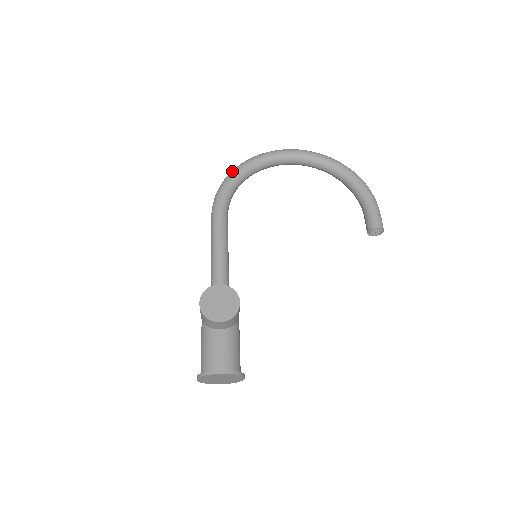
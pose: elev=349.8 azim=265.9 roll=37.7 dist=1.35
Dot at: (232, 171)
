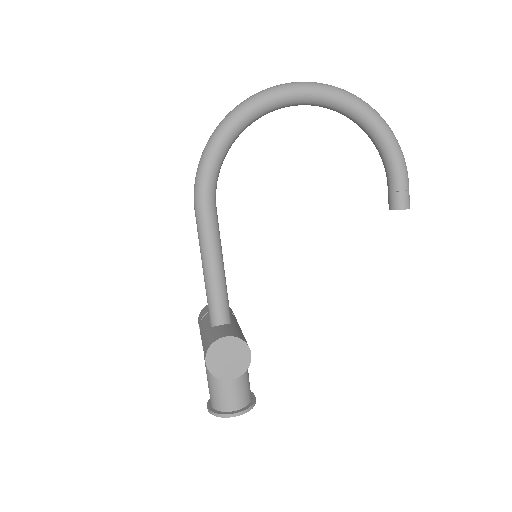
Dot at: (215, 135)
